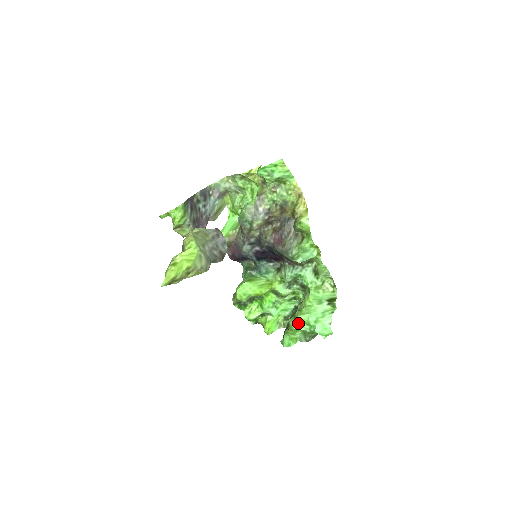
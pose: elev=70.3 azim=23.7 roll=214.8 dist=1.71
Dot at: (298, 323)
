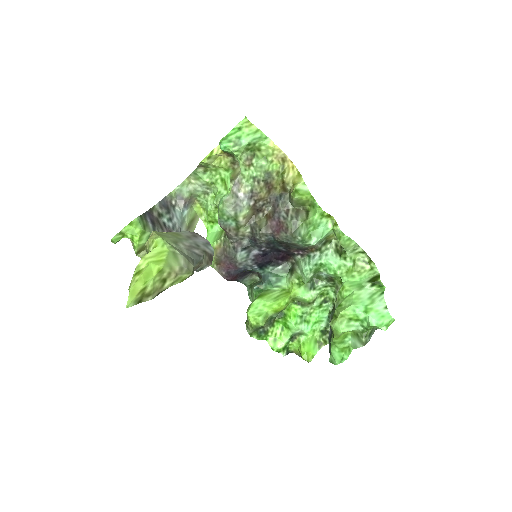
Dot at: (343, 322)
